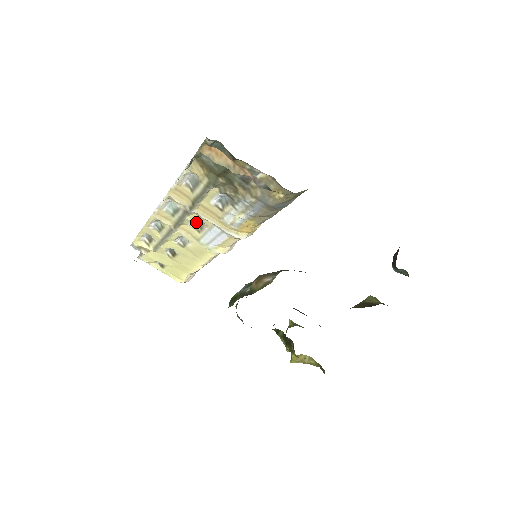
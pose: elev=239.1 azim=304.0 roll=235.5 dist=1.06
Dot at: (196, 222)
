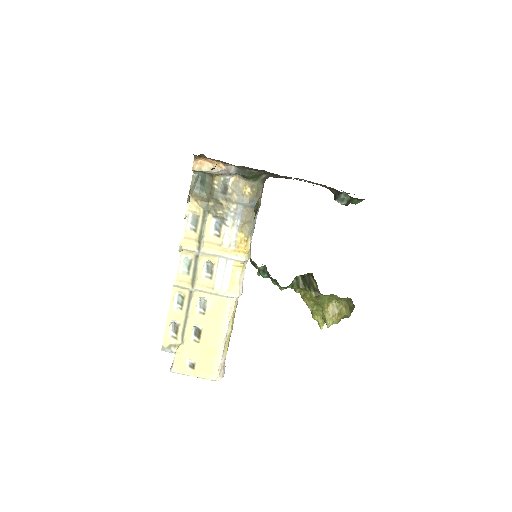
Dot at: (206, 270)
